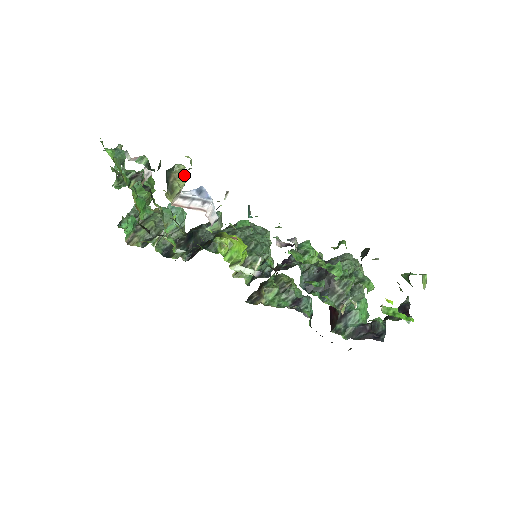
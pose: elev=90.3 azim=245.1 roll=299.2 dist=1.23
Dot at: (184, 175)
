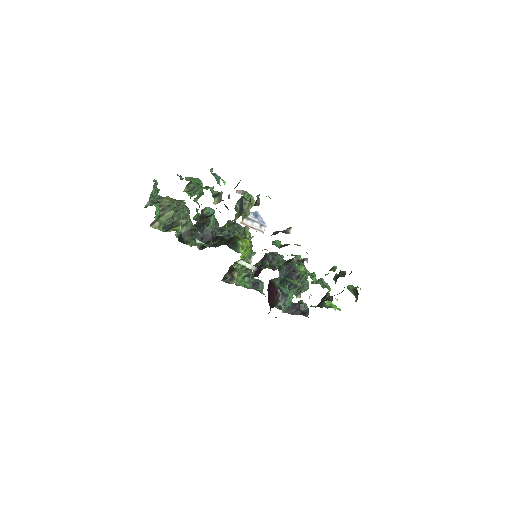
Dot at: occluded
